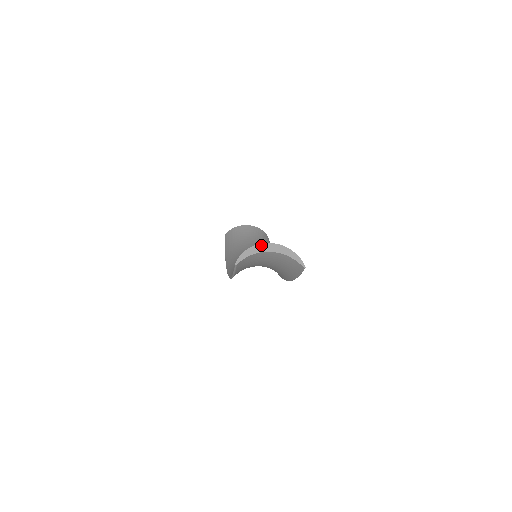
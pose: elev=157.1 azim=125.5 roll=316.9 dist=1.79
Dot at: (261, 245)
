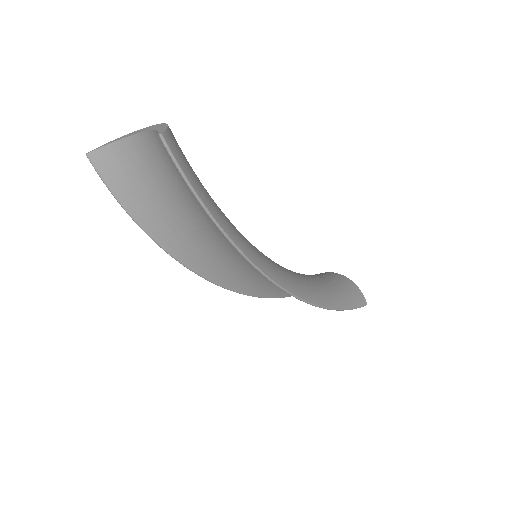
Dot at: (137, 131)
